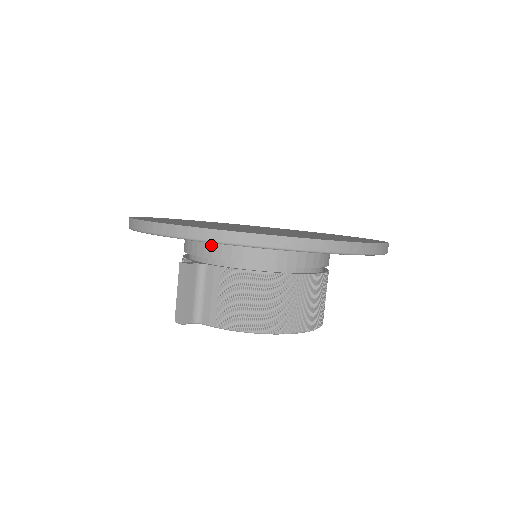
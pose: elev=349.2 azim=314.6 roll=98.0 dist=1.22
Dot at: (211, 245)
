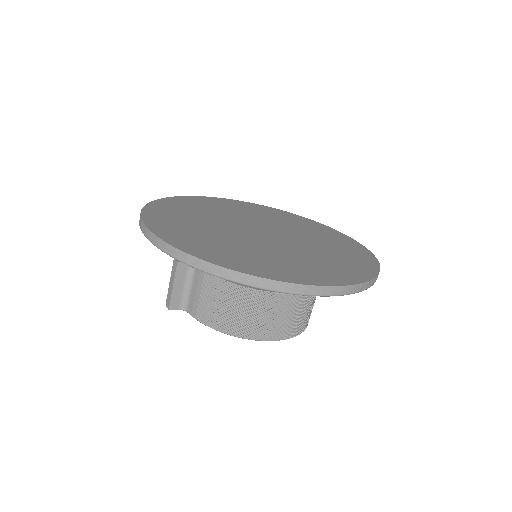
Dot at: occluded
